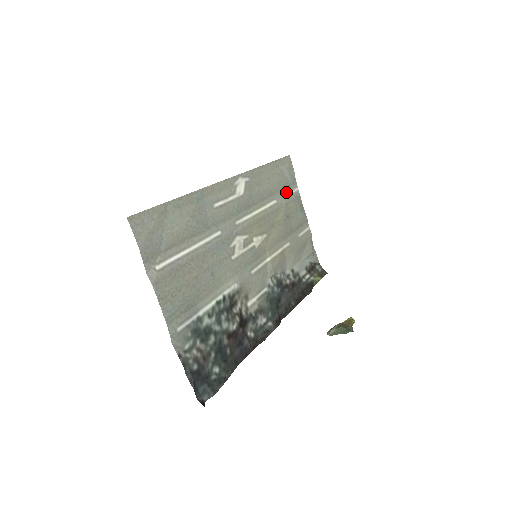
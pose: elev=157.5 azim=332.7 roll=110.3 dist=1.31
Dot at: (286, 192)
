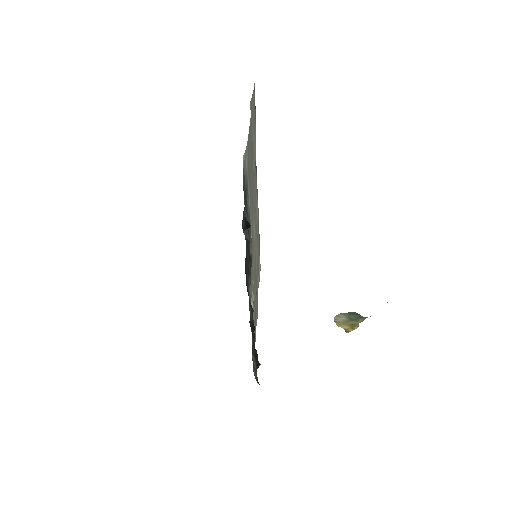
Dot at: occluded
